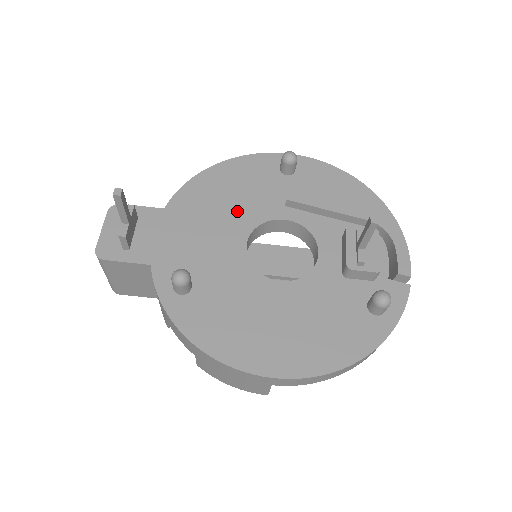
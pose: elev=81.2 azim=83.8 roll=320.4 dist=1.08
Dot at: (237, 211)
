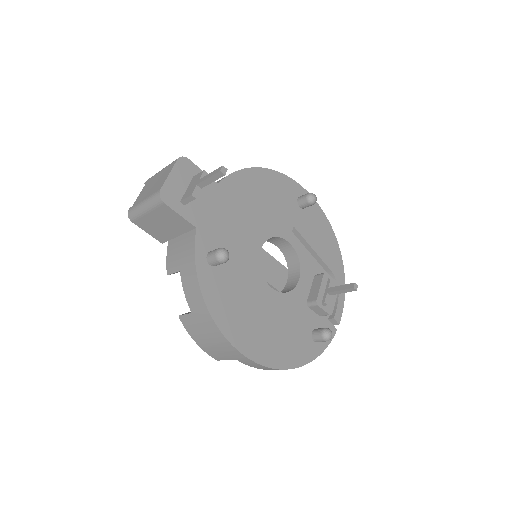
Dot at: (263, 217)
